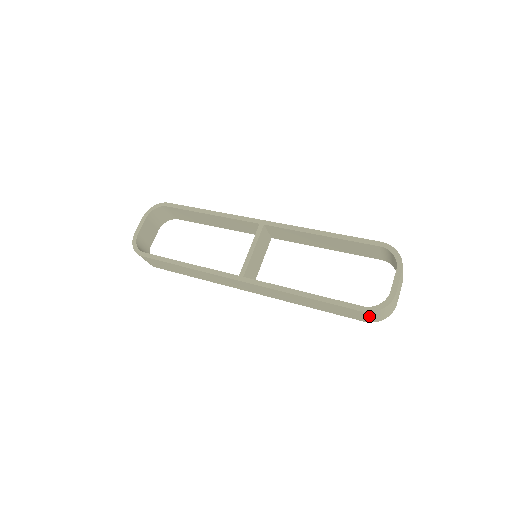
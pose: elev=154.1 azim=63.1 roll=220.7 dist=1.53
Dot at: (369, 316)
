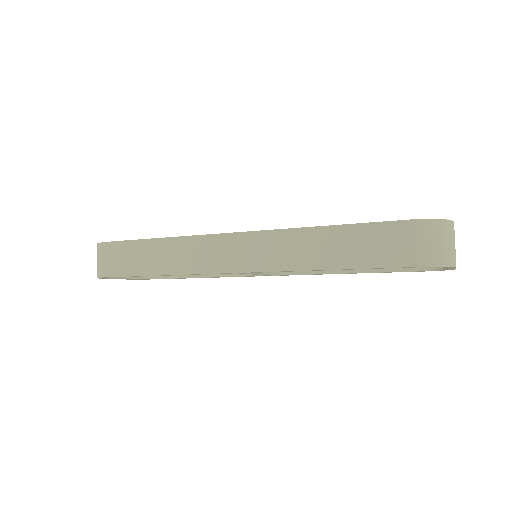
Dot at: (423, 238)
